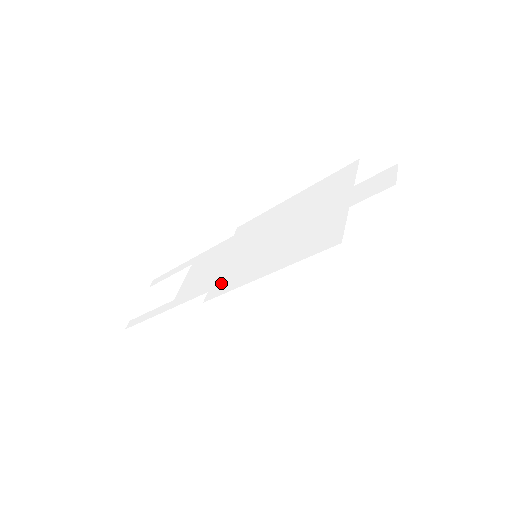
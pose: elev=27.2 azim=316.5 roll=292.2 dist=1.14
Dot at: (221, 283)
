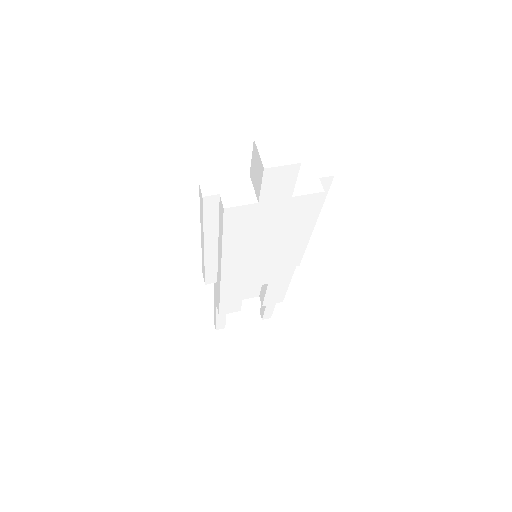
Dot at: occluded
